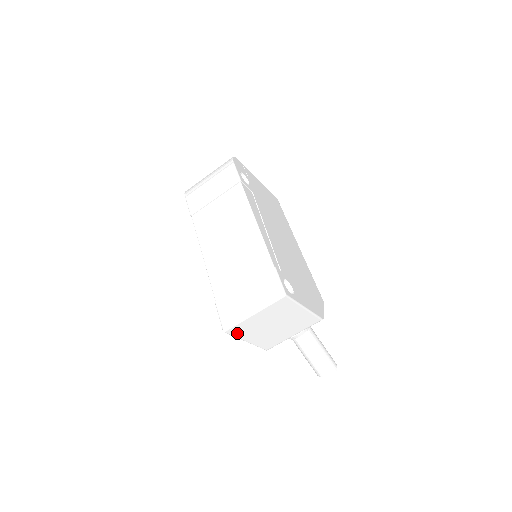
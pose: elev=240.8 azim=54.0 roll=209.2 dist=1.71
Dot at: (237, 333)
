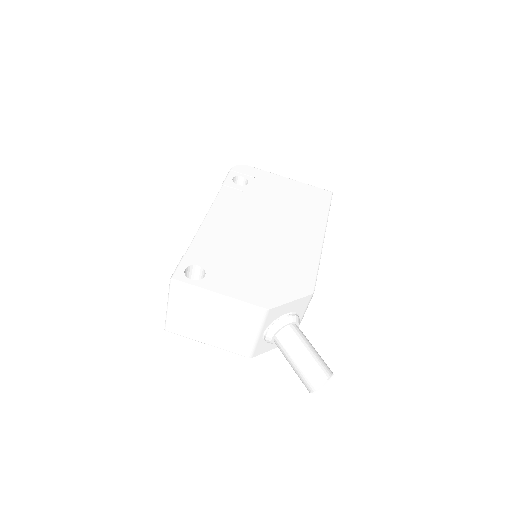
Dot at: (181, 332)
